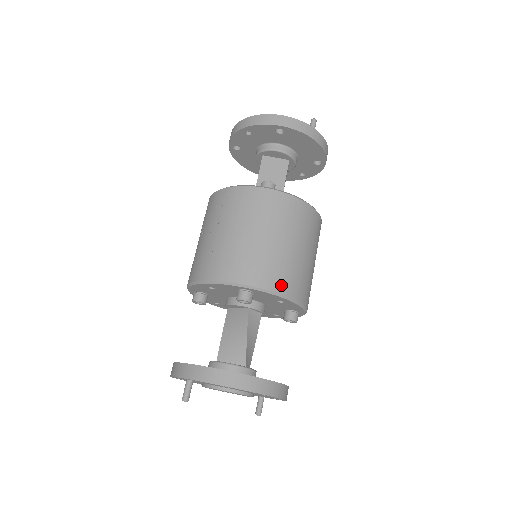
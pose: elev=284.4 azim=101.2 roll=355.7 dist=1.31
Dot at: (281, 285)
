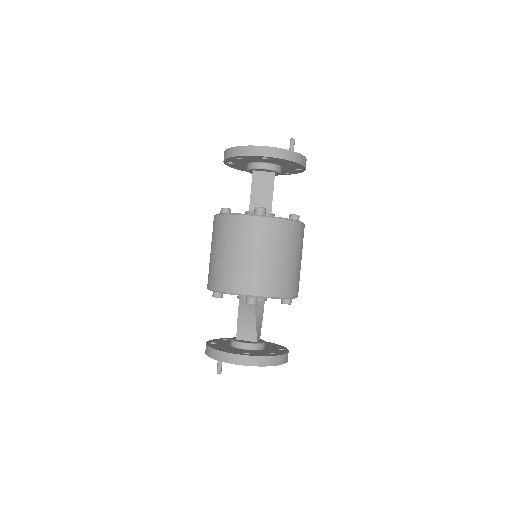
Dot at: (277, 291)
